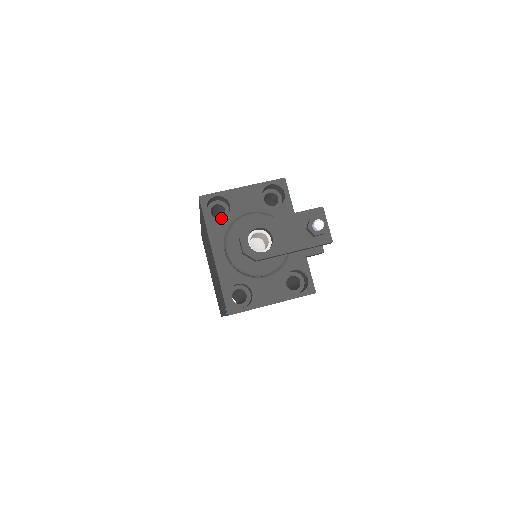
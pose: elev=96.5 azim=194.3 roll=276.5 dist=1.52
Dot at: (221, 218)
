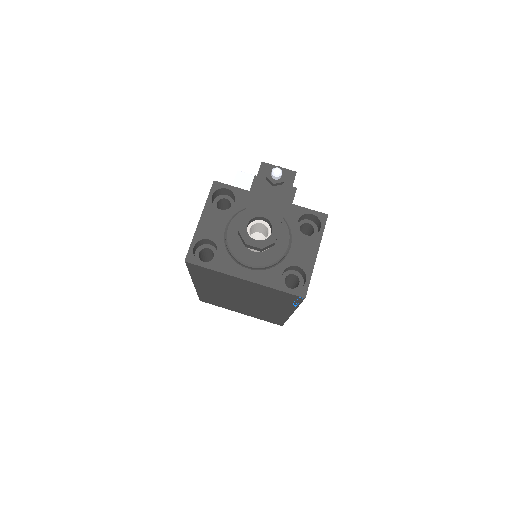
Dot at: (214, 256)
